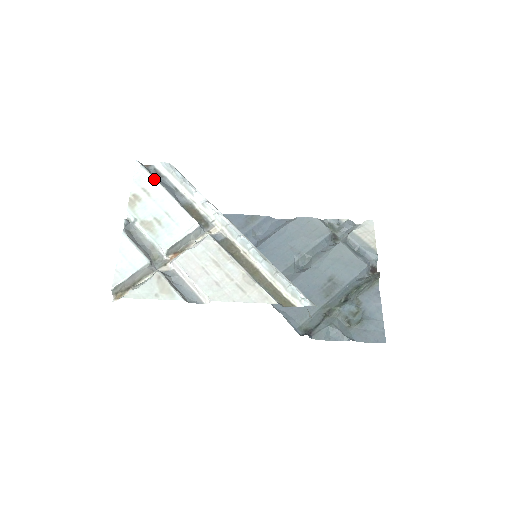
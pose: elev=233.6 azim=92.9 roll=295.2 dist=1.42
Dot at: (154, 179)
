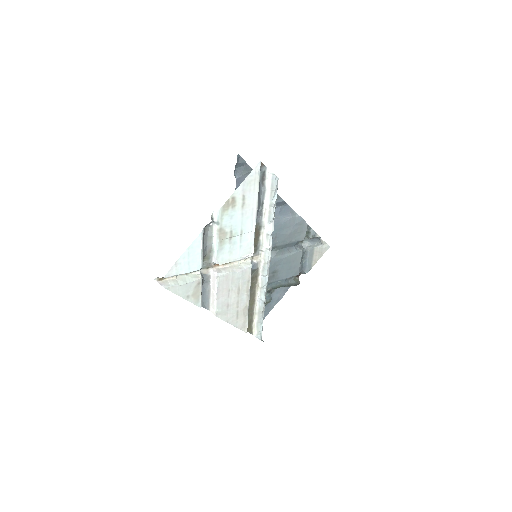
Dot at: (258, 192)
